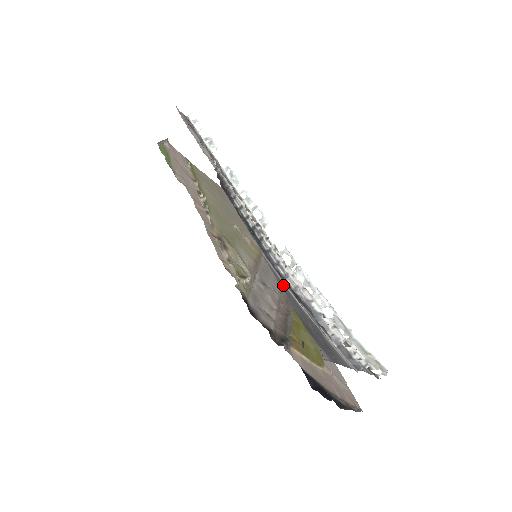
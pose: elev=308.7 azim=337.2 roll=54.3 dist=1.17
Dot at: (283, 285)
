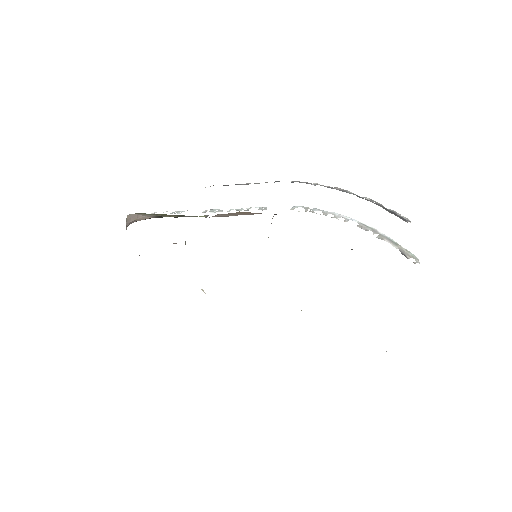
Dot at: occluded
